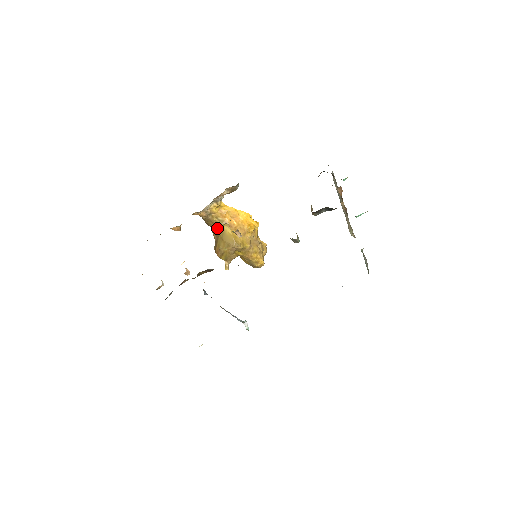
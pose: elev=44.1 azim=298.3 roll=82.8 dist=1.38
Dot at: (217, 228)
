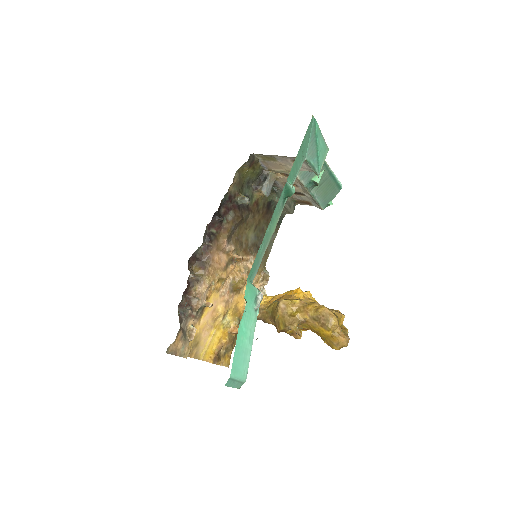
Dot at: (270, 313)
